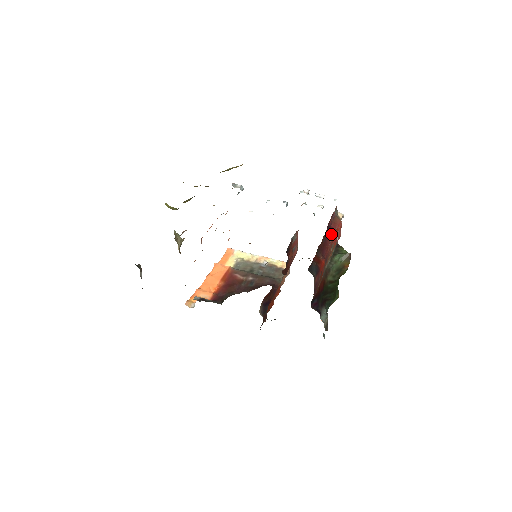
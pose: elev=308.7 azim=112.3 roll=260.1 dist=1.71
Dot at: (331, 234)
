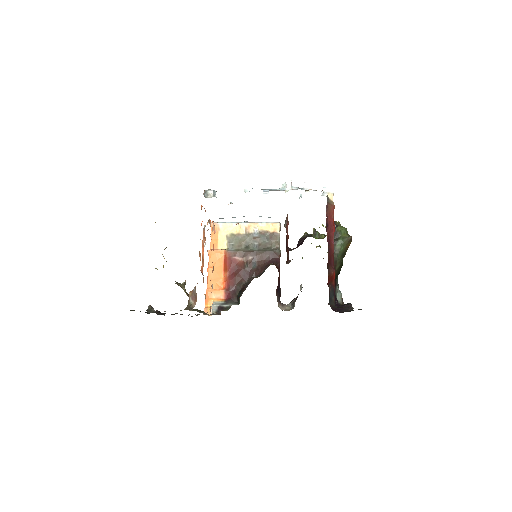
Dot at: (331, 233)
